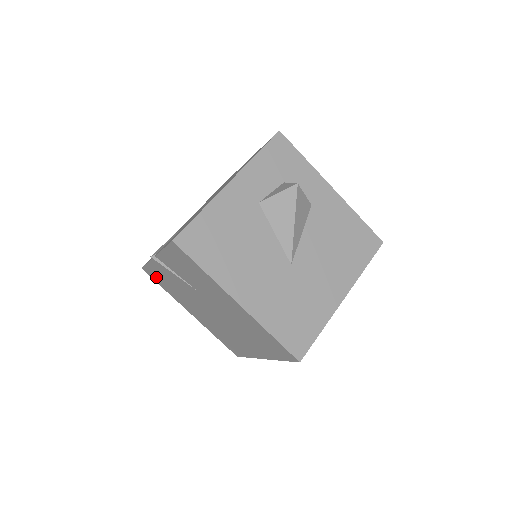
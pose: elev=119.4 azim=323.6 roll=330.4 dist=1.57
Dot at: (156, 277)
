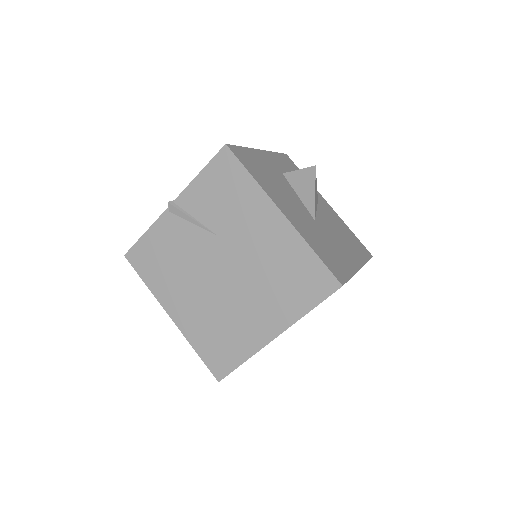
Dot at: (145, 259)
